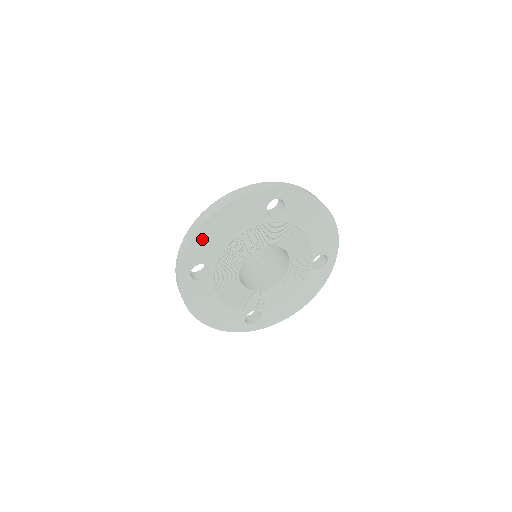
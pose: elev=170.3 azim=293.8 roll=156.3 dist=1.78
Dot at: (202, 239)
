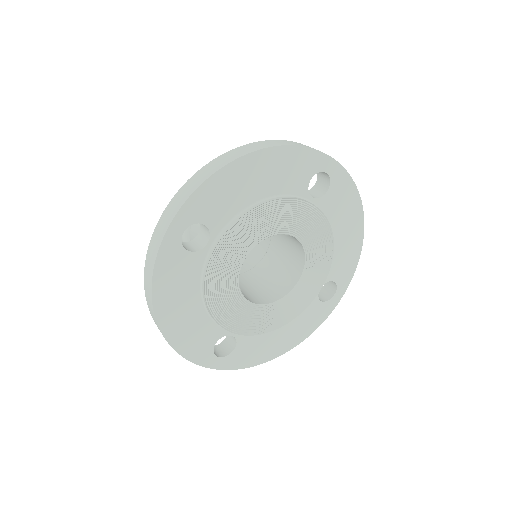
Dot at: (223, 183)
